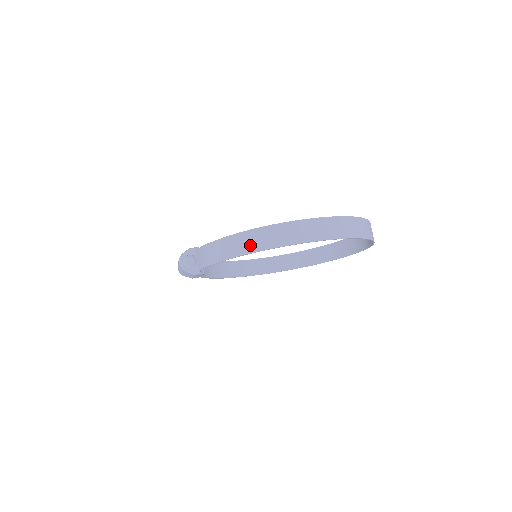
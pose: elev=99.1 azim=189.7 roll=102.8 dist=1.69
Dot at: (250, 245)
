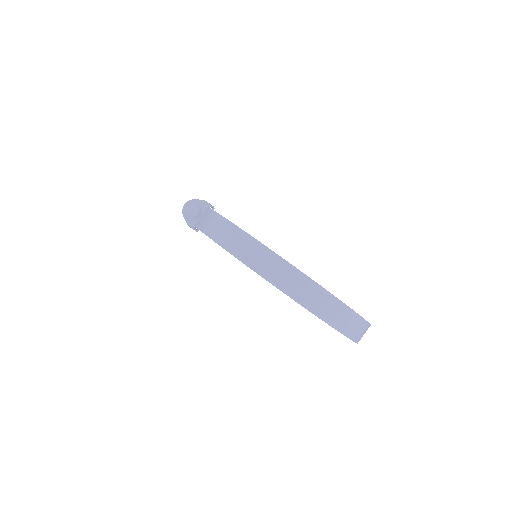
Dot at: (245, 253)
